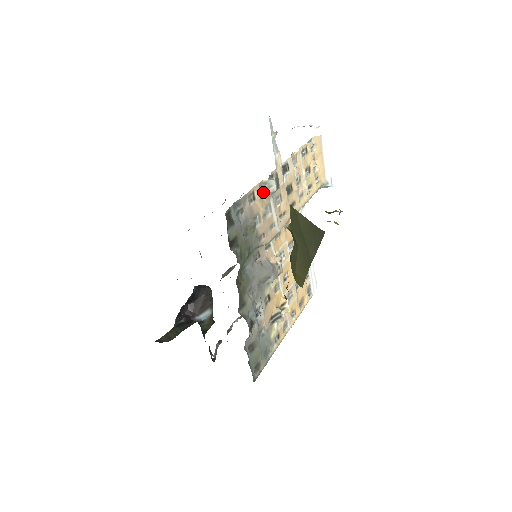
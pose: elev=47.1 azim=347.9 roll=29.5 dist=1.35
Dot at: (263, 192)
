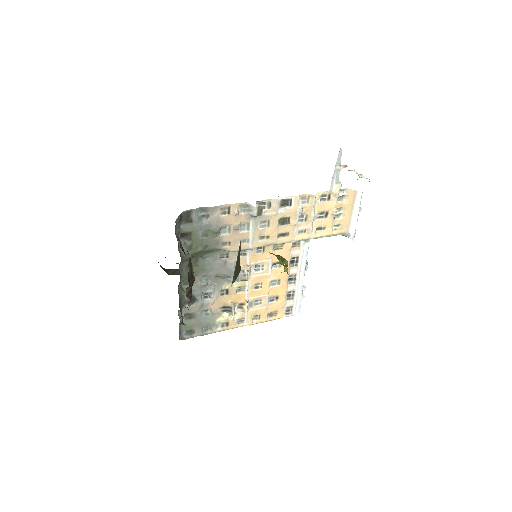
Dot at: (244, 211)
